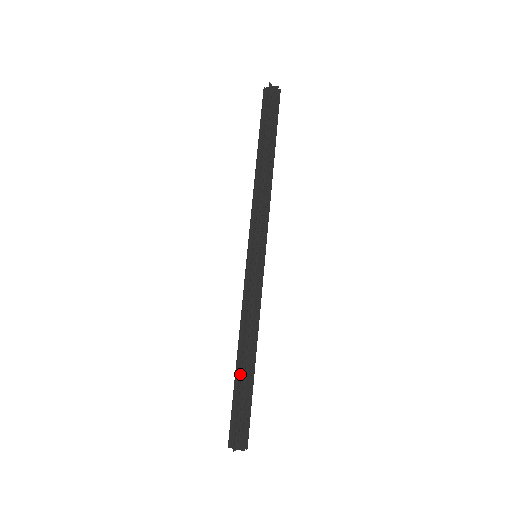
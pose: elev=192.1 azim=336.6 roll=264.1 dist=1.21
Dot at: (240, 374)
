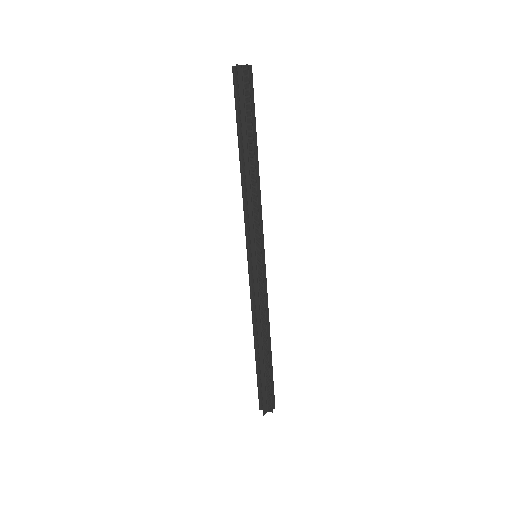
Dot at: occluded
